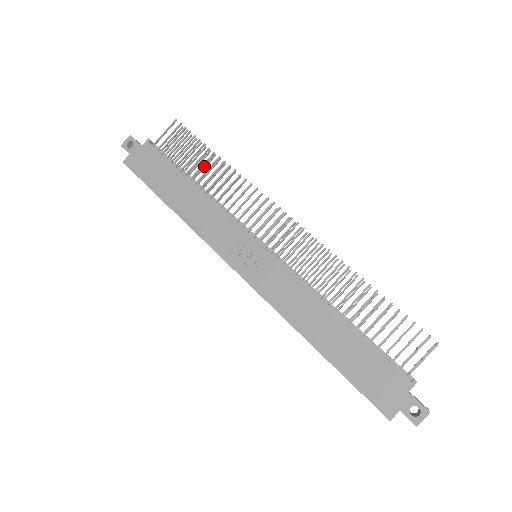
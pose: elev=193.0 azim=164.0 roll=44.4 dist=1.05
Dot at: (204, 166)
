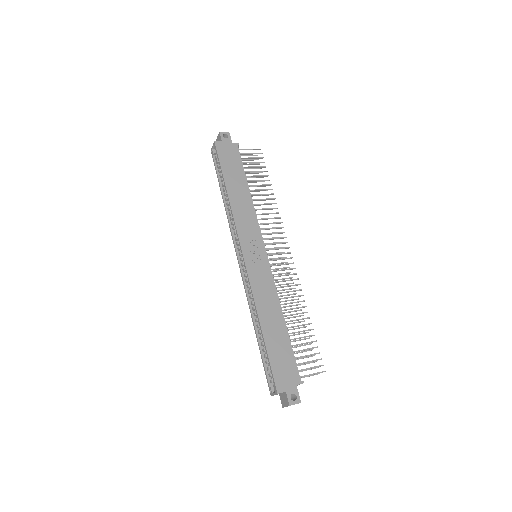
Dot at: (256, 186)
